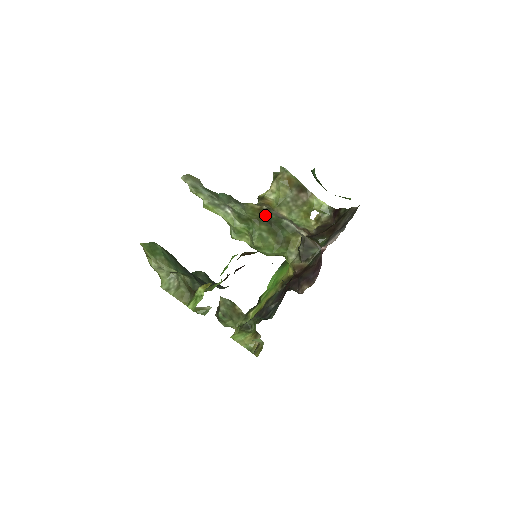
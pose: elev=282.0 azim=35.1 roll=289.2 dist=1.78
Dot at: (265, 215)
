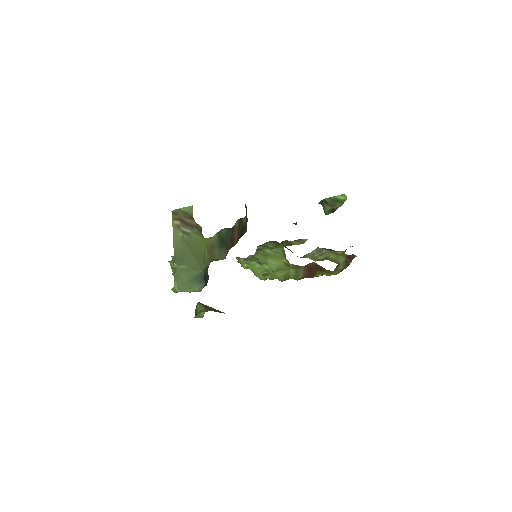
Dot at: occluded
